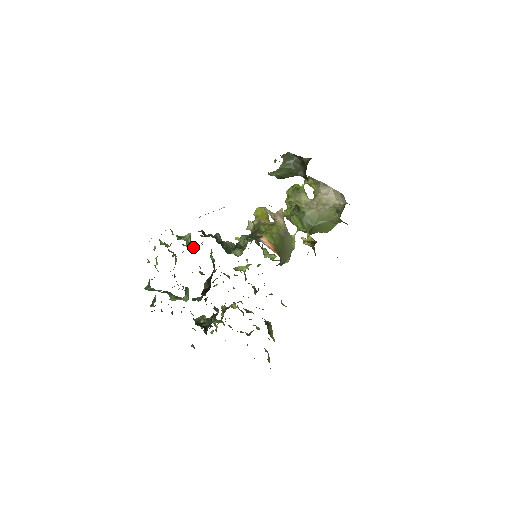
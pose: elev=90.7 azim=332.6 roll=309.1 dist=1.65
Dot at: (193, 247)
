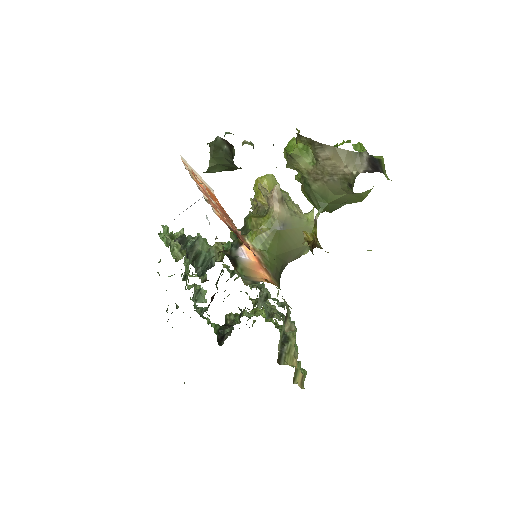
Dot at: (181, 254)
